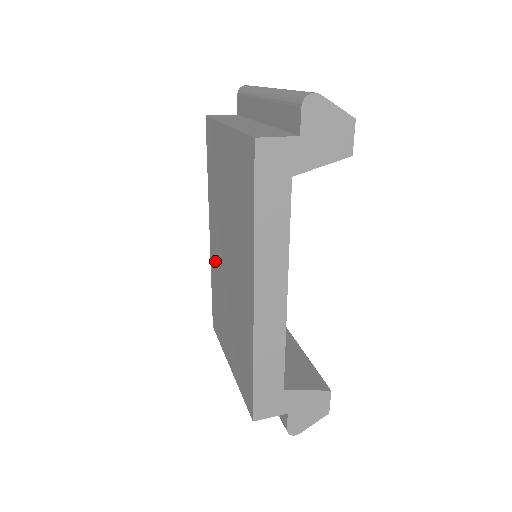
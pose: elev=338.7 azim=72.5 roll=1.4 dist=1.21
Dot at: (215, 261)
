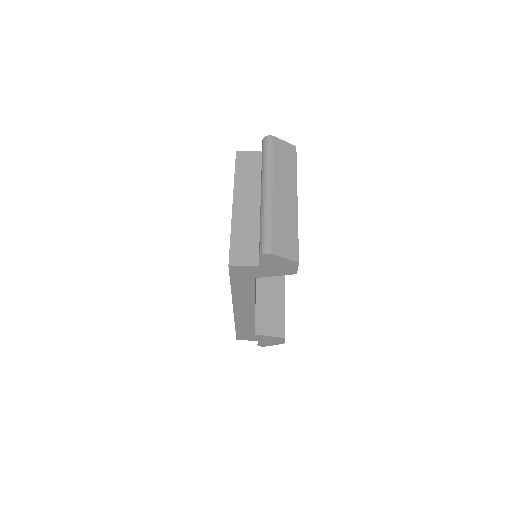
Dot at: occluded
